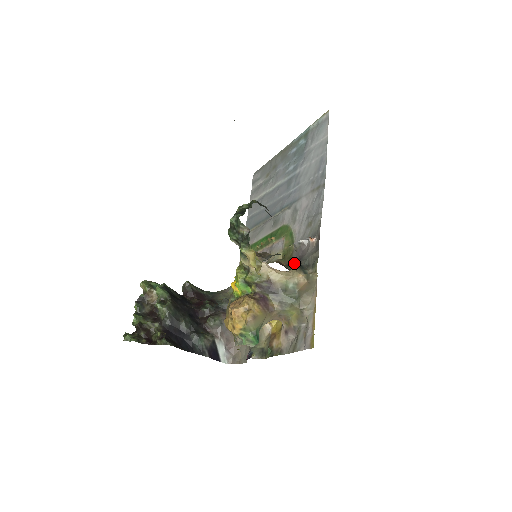
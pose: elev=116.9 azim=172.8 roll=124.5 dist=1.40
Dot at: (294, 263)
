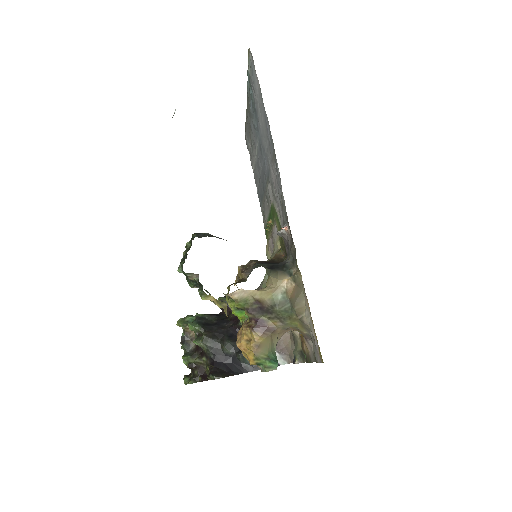
Dot at: (271, 273)
